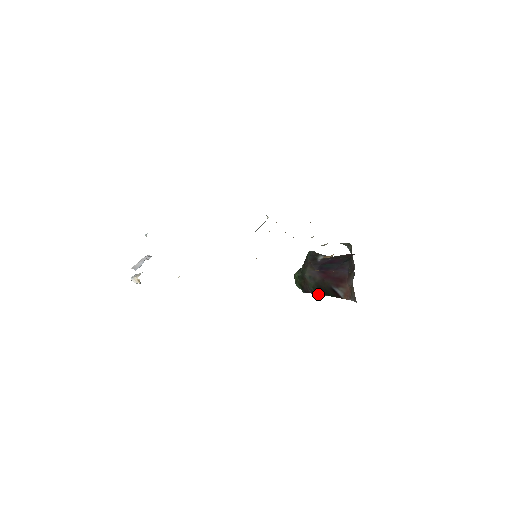
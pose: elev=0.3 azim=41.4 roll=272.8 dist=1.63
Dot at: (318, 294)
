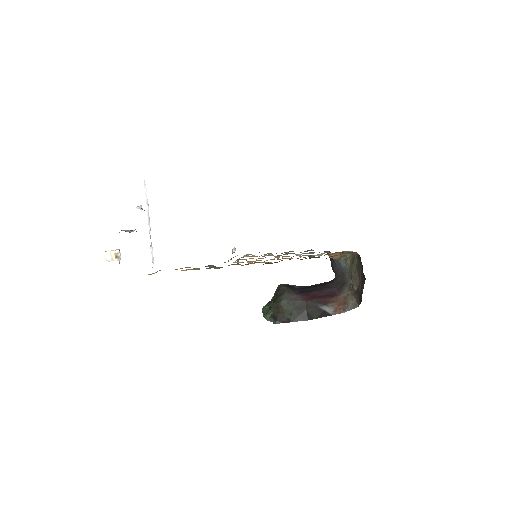
Dot at: (296, 321)
